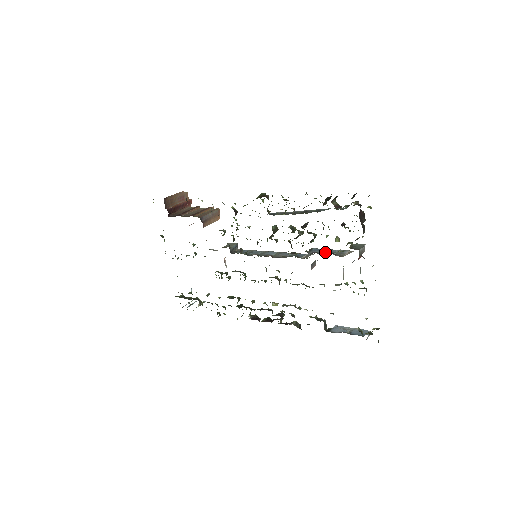
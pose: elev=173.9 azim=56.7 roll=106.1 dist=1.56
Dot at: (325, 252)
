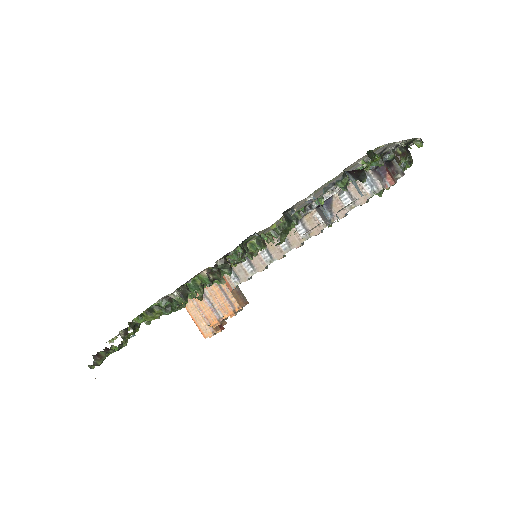
Dot at: occluded
